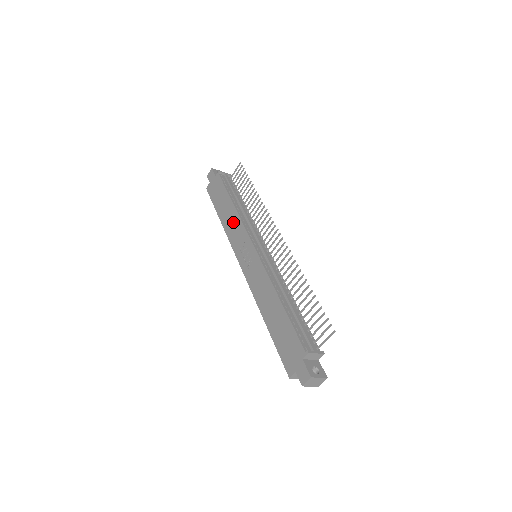
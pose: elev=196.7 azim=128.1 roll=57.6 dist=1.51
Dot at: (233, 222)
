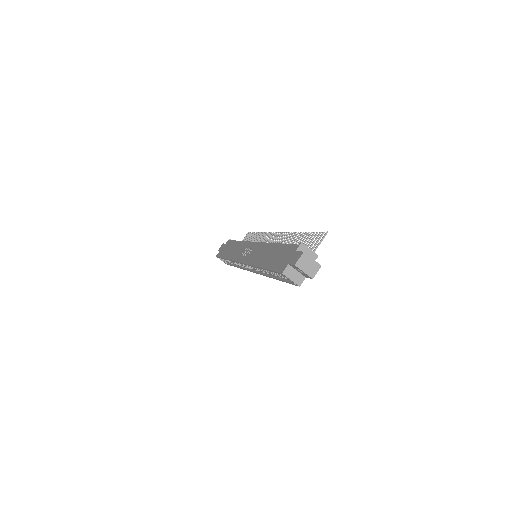
Dot at: (237, 248)
